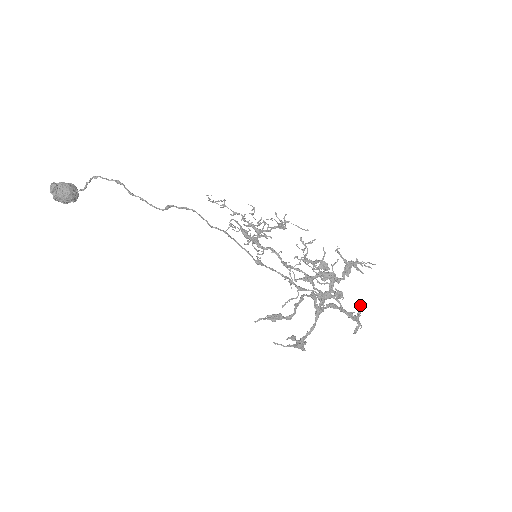
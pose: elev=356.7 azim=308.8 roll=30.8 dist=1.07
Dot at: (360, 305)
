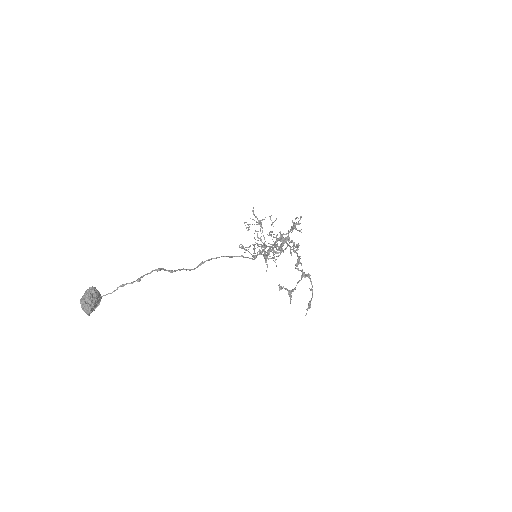
Dot at: (292, 240)
